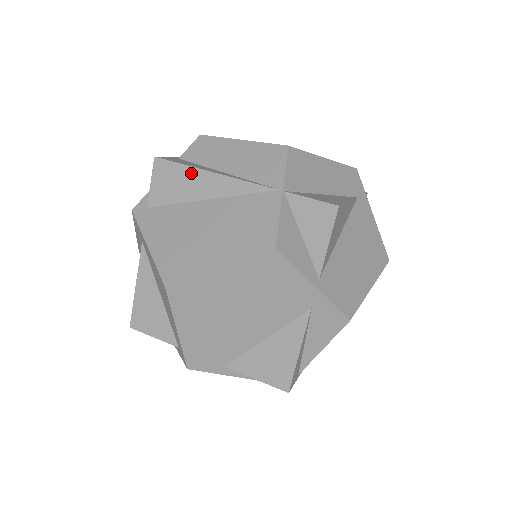
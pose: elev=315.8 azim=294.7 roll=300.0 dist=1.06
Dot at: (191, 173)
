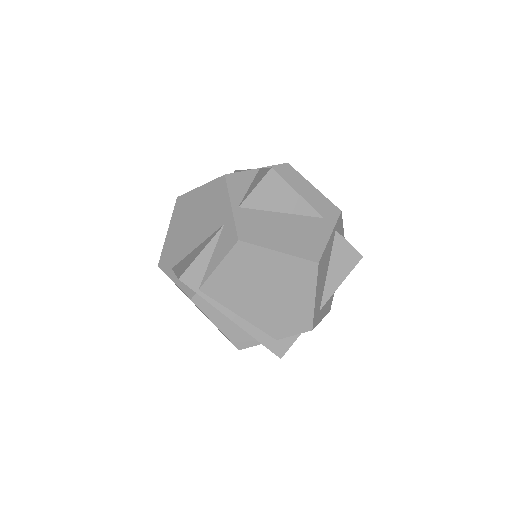
Dot at: occluded
